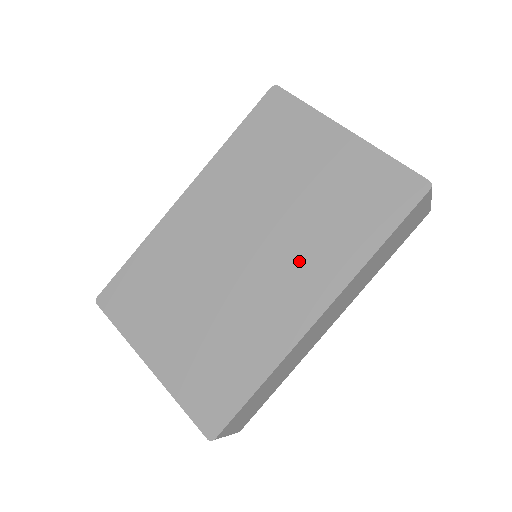
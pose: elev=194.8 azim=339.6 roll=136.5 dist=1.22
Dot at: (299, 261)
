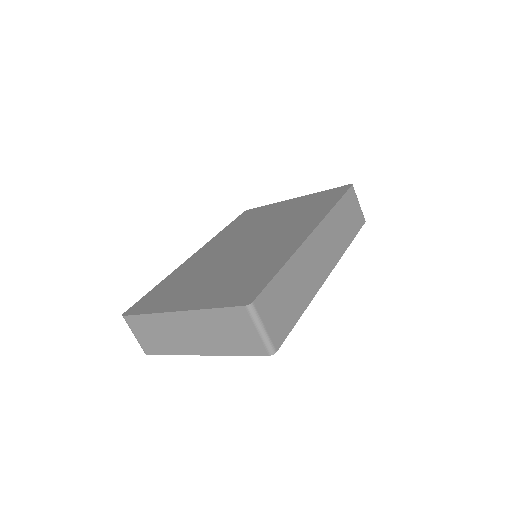
Dot at: (287, 229)
